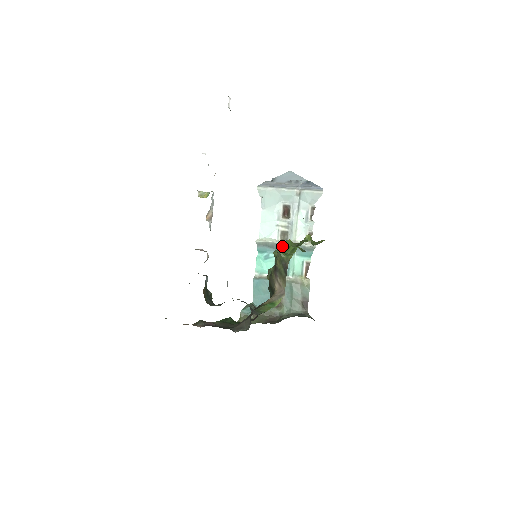
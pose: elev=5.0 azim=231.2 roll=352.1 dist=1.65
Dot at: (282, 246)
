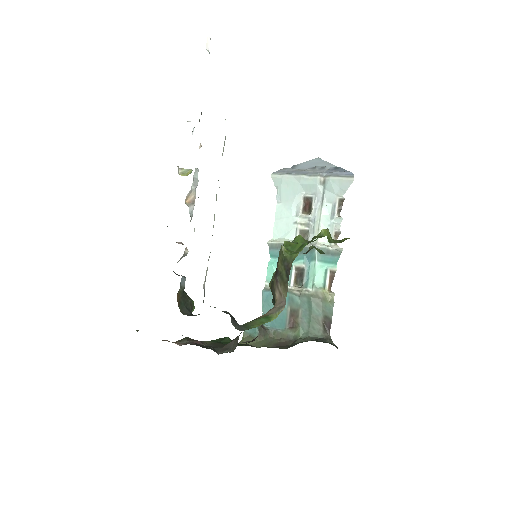
Dot at: (287, 242)
